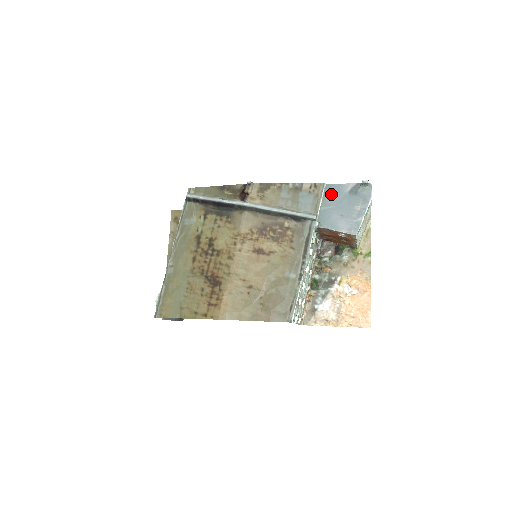
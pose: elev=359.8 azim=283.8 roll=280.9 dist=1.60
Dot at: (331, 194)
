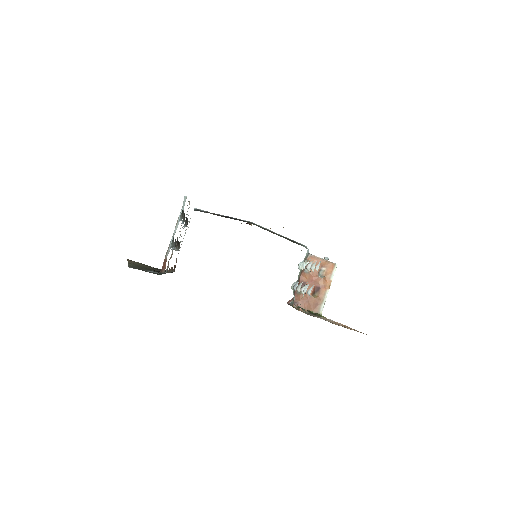
Dot at: occluded
